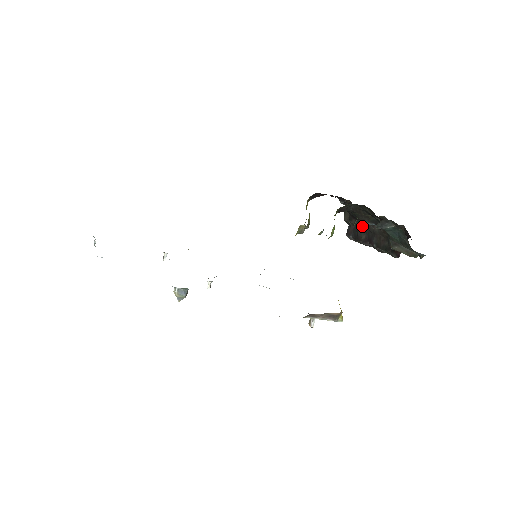
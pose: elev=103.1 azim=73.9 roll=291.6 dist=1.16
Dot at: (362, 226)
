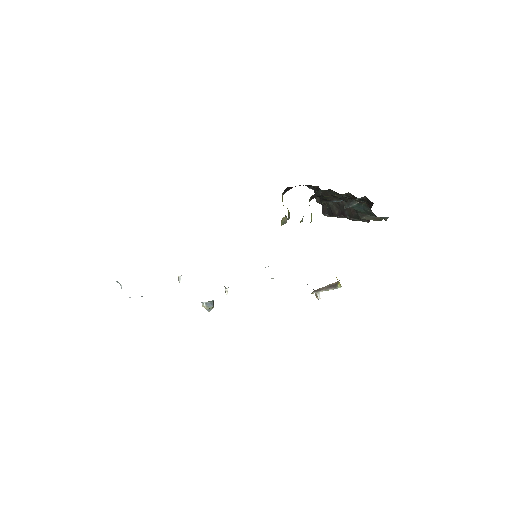
Dot at: (333, 204)
